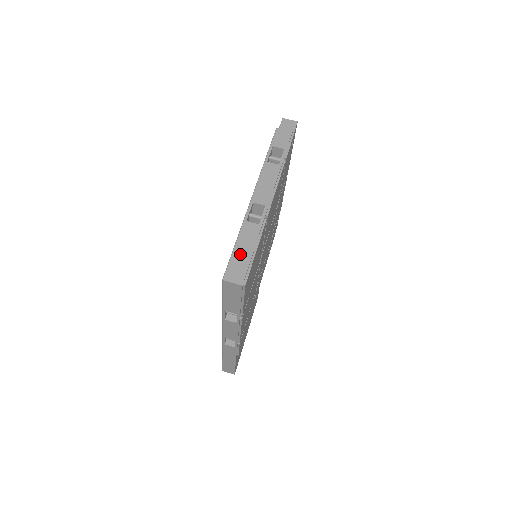
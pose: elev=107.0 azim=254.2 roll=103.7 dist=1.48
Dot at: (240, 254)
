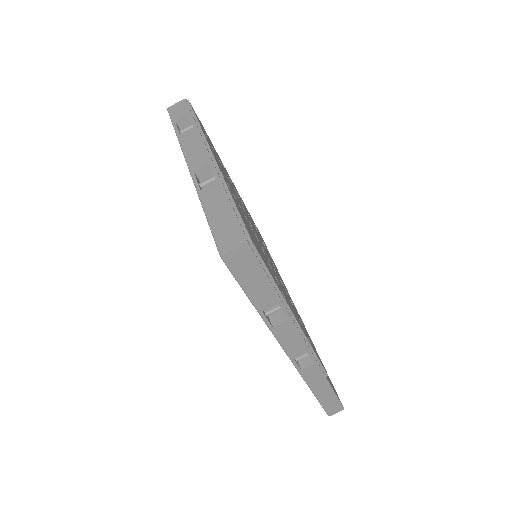
Dot at: (219, 220)
